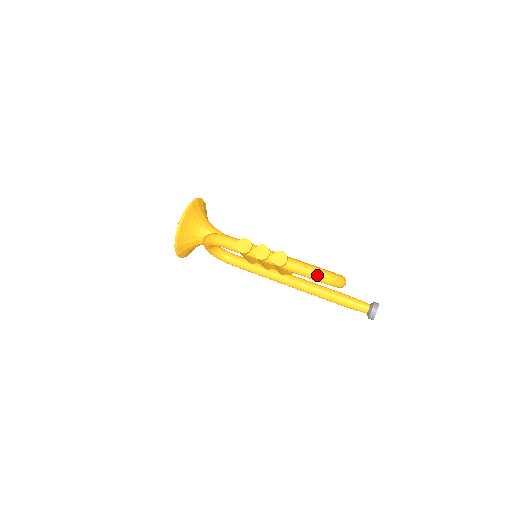
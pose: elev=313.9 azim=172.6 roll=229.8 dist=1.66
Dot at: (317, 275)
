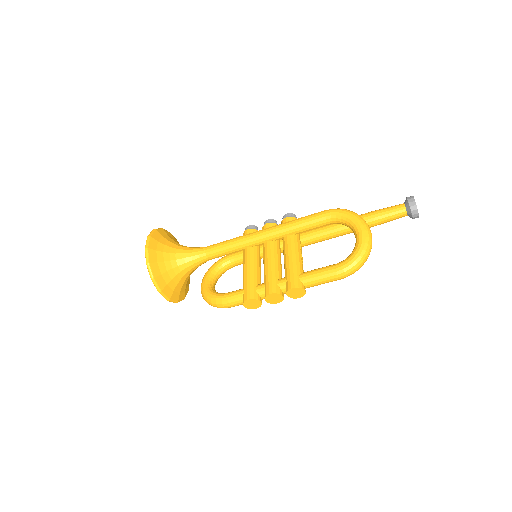
Dot at: occluded
